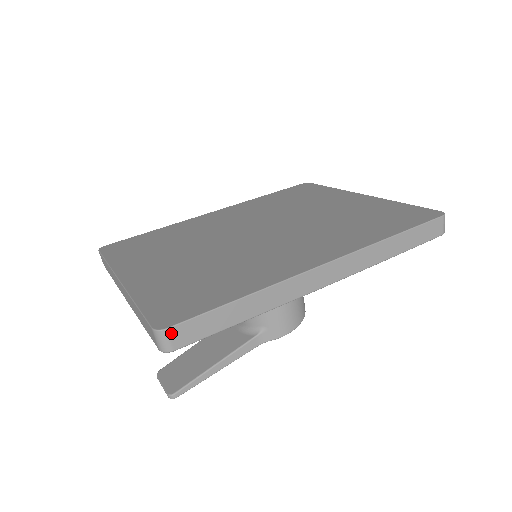
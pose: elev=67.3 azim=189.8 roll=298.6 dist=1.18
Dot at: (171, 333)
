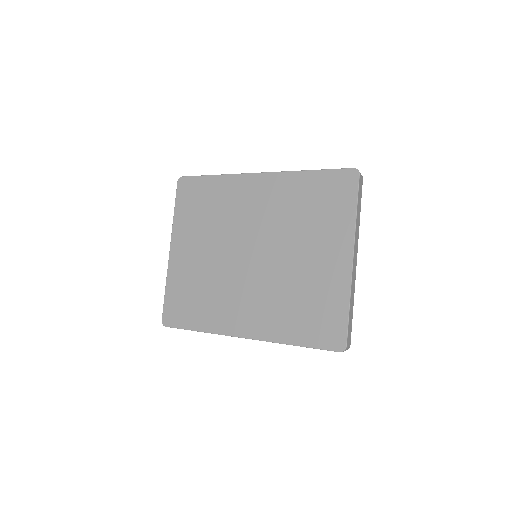
Dot at: occluded
